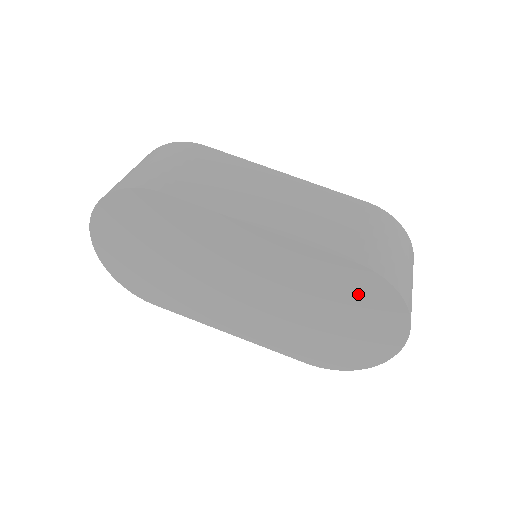
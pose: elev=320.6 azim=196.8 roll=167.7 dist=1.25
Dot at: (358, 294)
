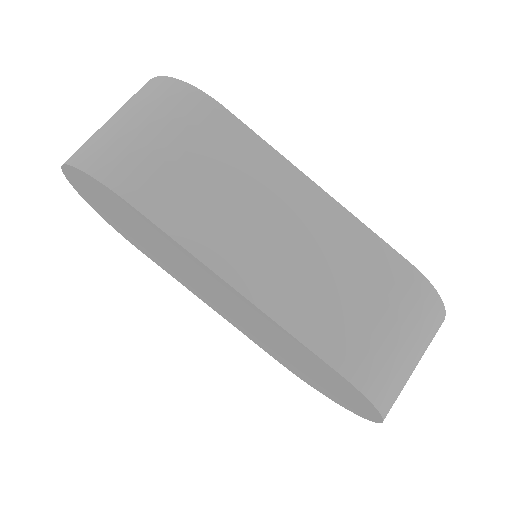
Dot at: (335, 381)
